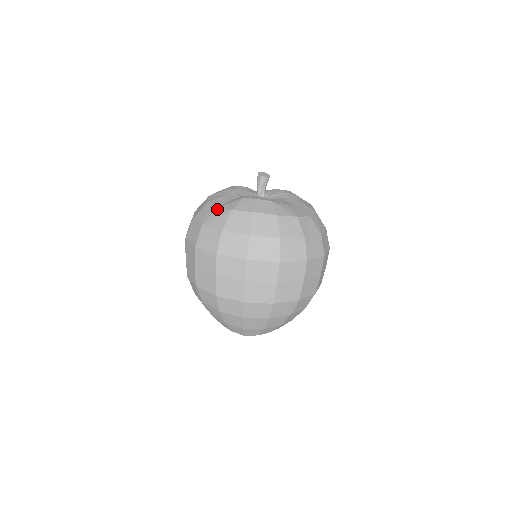
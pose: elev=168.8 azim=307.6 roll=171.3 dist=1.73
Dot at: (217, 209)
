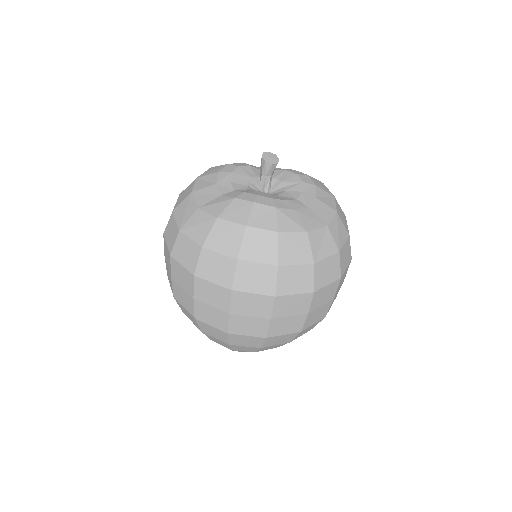
Dot at: (200, 210)
